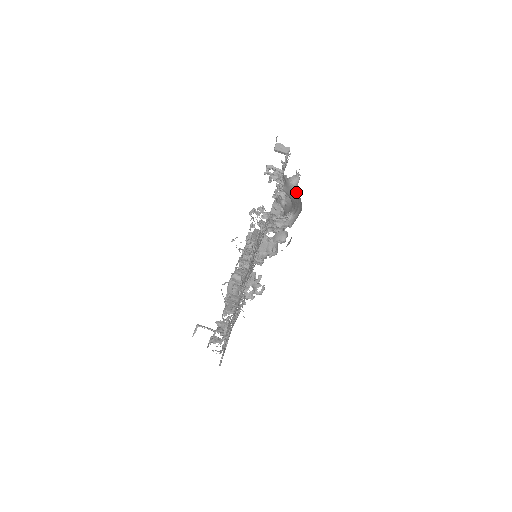
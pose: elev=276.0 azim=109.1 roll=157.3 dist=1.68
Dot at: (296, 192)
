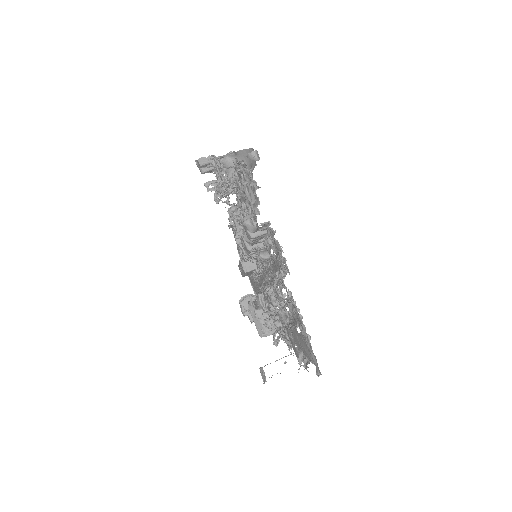
Dot at: (239, 157)
